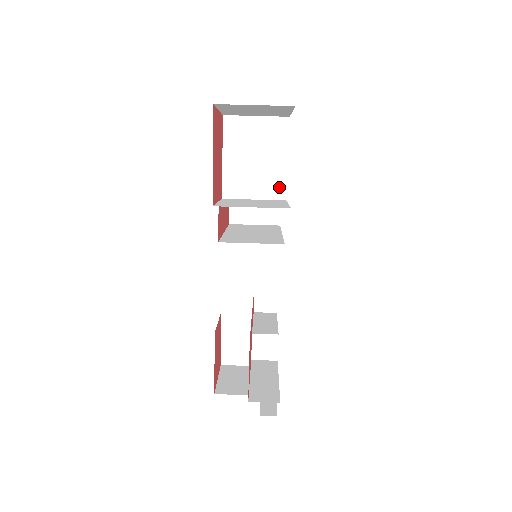
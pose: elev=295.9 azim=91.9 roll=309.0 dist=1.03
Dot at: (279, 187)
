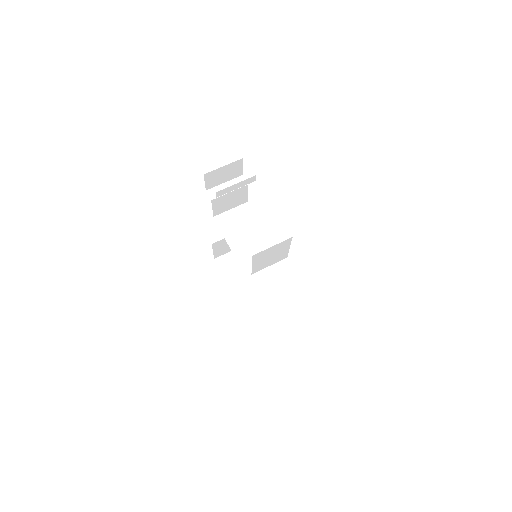
Dot at: (284, 257)
